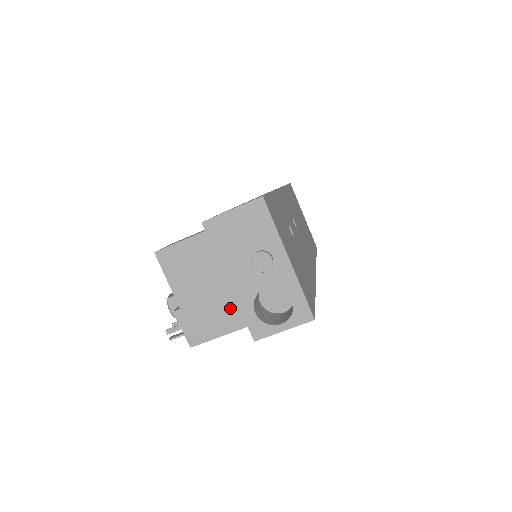
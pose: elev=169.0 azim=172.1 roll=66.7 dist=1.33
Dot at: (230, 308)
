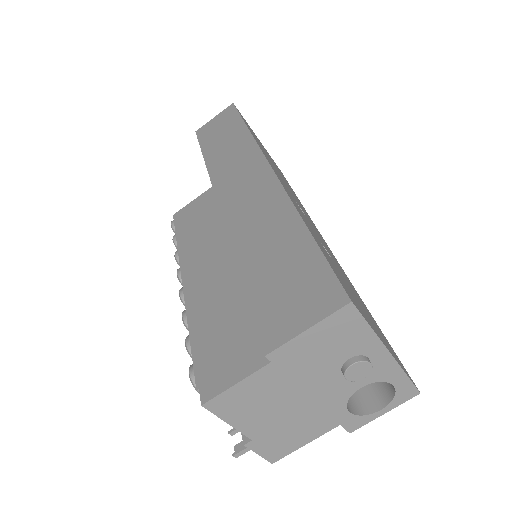
Dot at: (317, 418)
